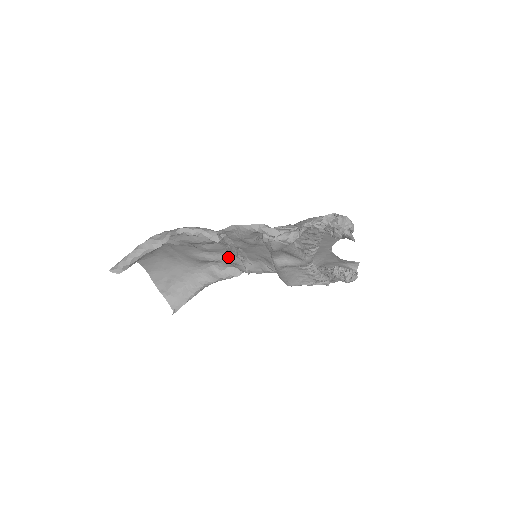
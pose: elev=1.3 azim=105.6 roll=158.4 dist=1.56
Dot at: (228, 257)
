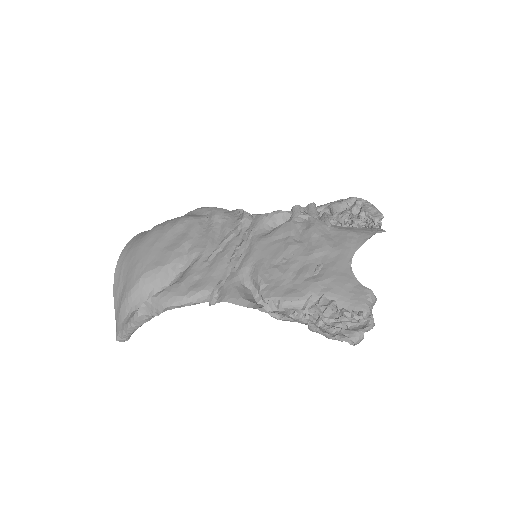
Dot at: (221, 237)
